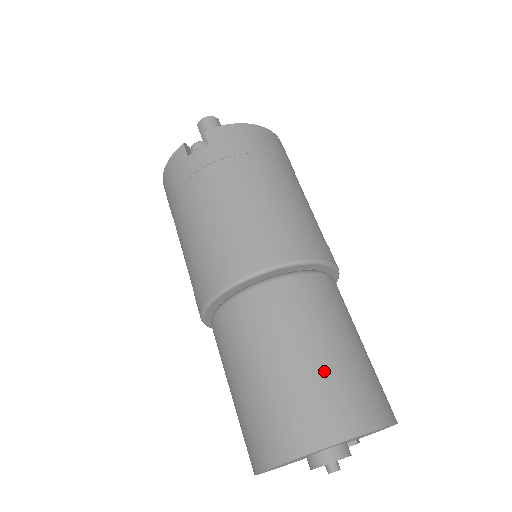
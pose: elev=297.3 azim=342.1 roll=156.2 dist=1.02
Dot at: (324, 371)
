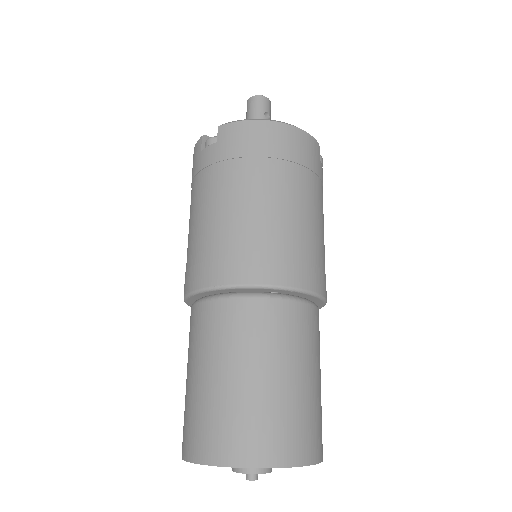
Dot at: (237, 398)
